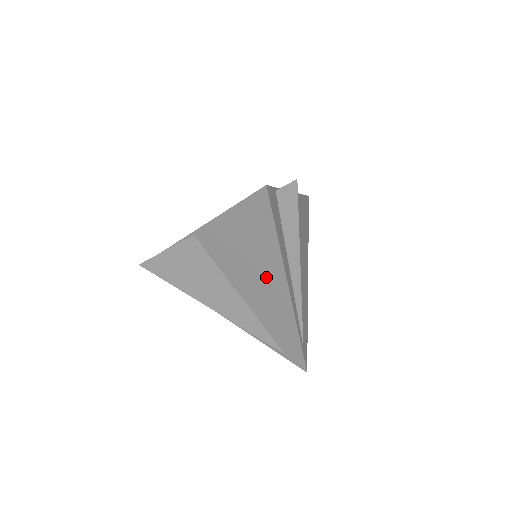
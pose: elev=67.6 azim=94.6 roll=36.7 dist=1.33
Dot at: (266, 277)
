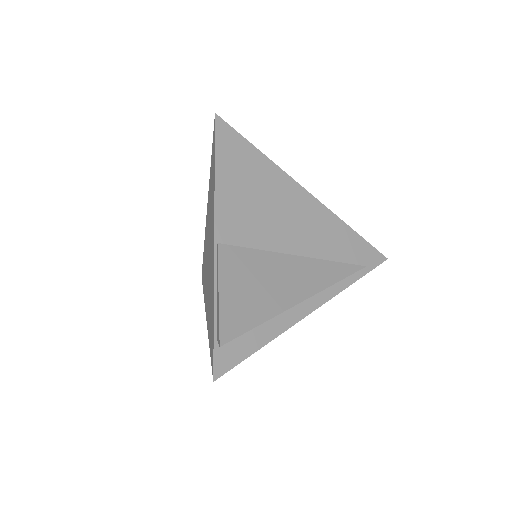
Dot at: occluded
